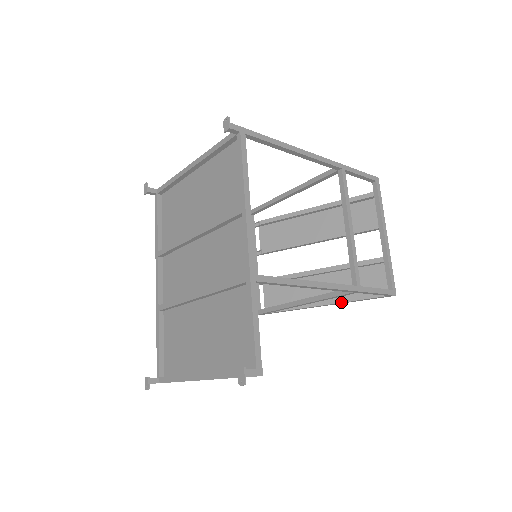
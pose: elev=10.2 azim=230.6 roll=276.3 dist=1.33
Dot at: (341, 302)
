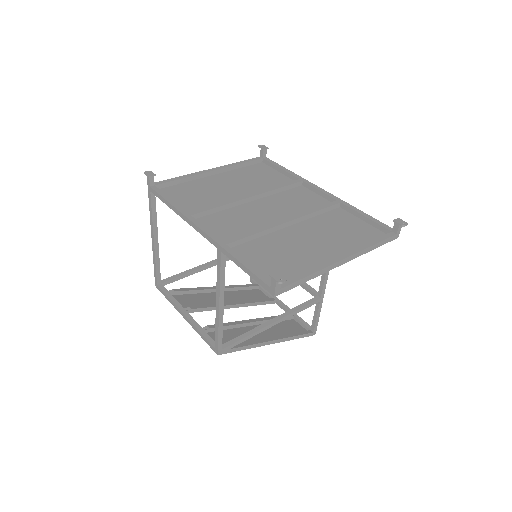
Dot at: (287, 337)
